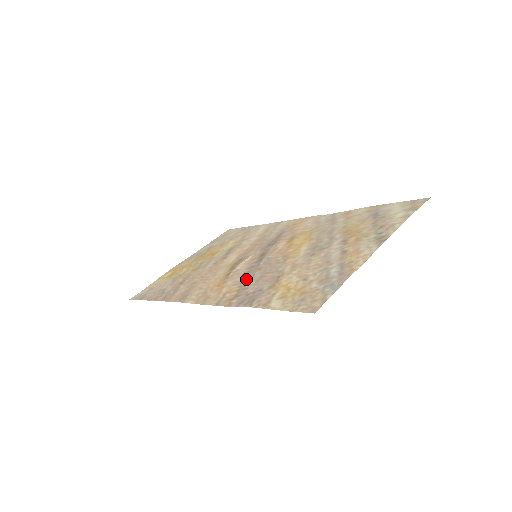
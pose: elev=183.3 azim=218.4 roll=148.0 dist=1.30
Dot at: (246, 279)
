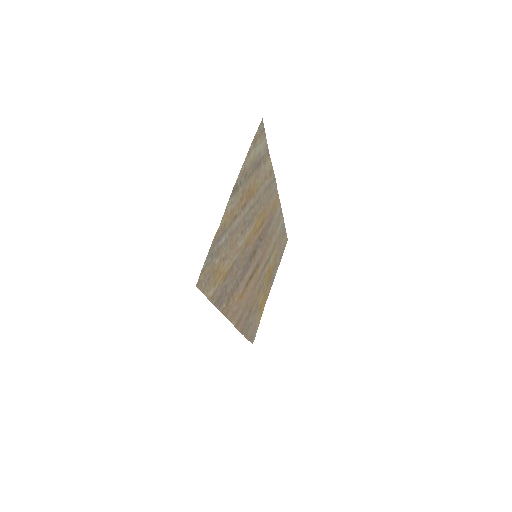
Dot at: (238, 282)
